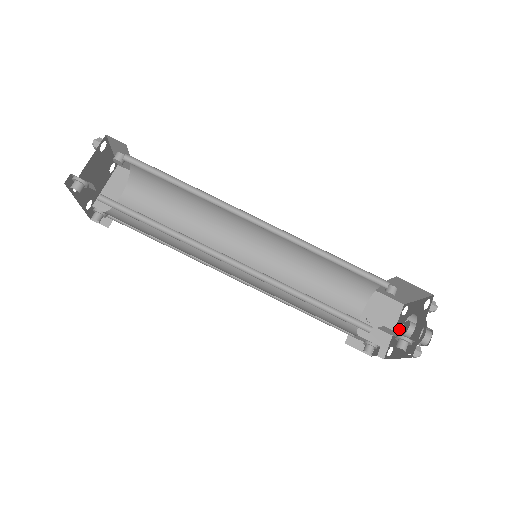
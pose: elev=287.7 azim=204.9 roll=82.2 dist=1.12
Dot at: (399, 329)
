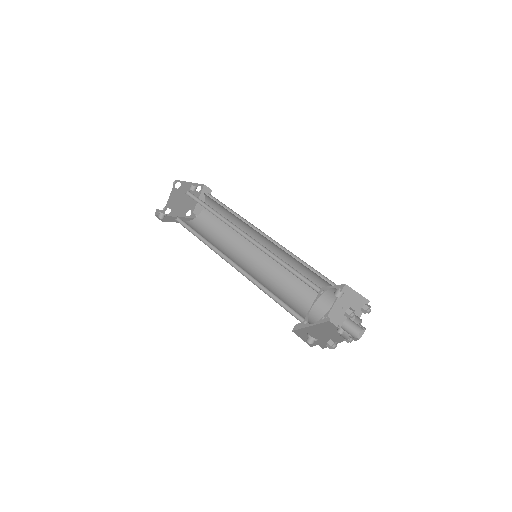
Dot at: (354, 321)
